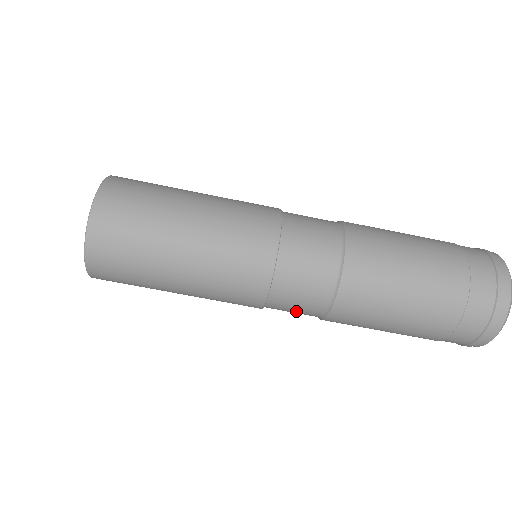
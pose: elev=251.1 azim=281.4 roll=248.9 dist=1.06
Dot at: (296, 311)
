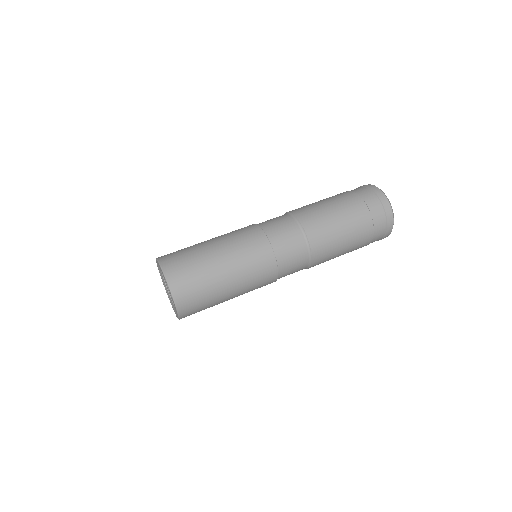
Dot at: (295, 269)
